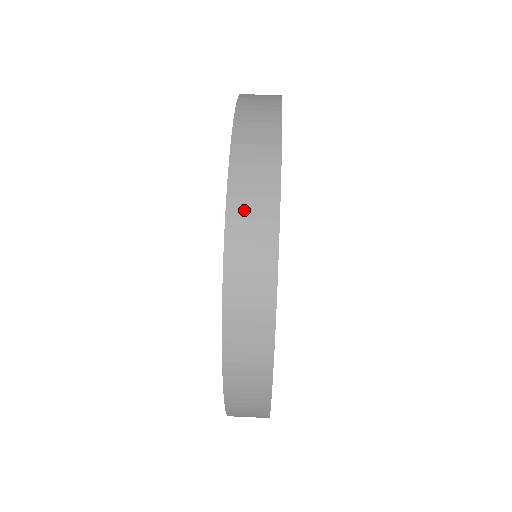
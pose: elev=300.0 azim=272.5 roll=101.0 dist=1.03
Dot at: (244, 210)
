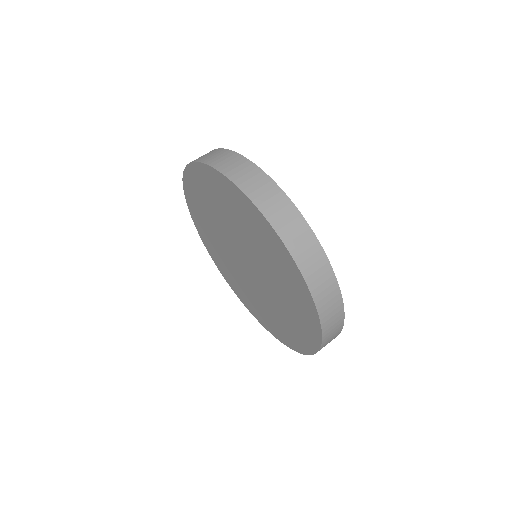
Dot at: (225, 164)
